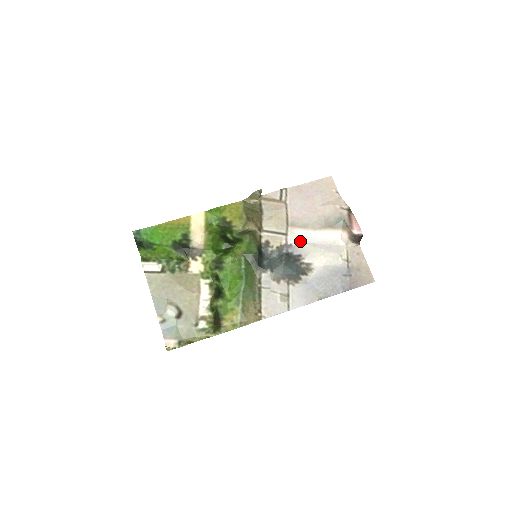
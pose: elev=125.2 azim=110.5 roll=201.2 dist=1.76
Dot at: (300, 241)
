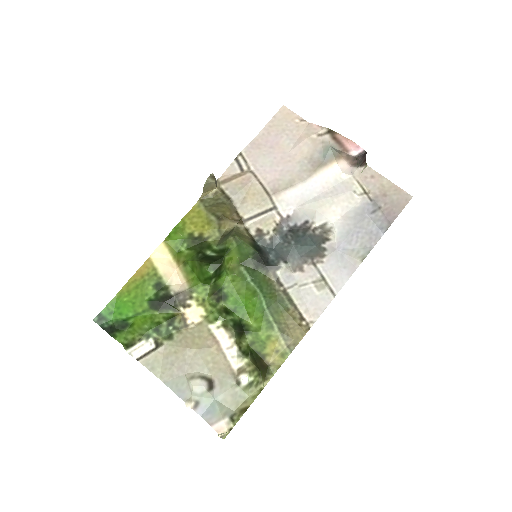
Dot at: (296, 205)
